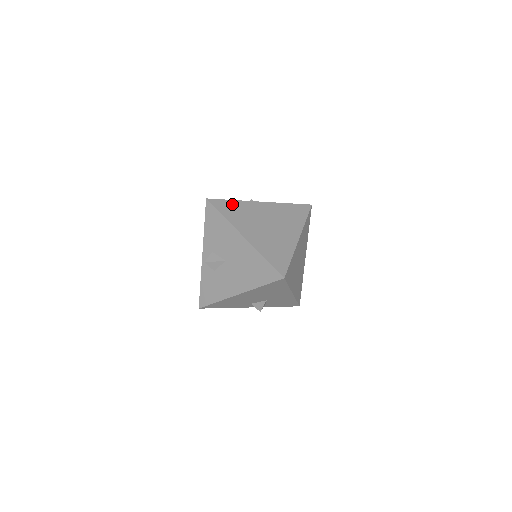
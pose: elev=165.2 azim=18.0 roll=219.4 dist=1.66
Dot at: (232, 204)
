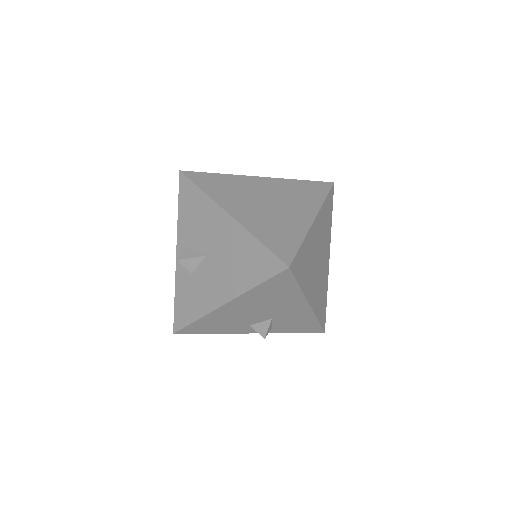
Dot at: (217, 177)
